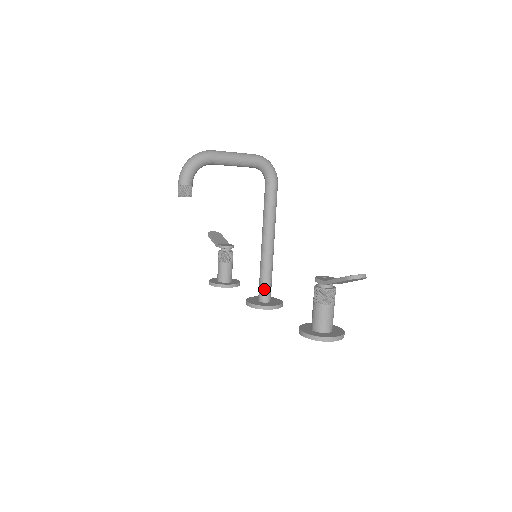
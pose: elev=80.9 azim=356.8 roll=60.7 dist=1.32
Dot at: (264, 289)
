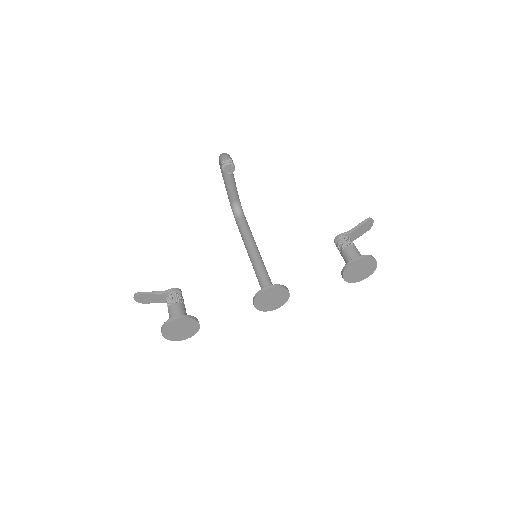
Dot at: (271, 283)
